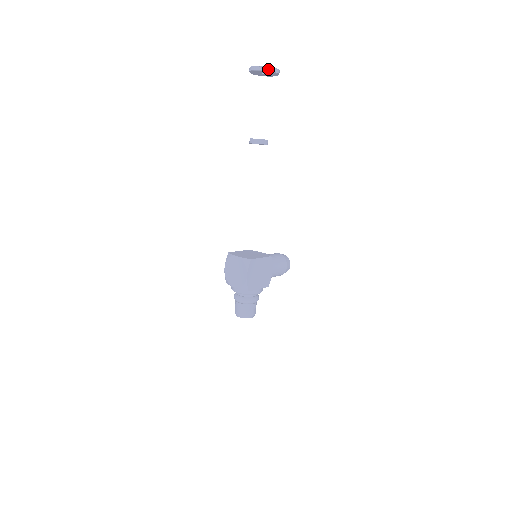
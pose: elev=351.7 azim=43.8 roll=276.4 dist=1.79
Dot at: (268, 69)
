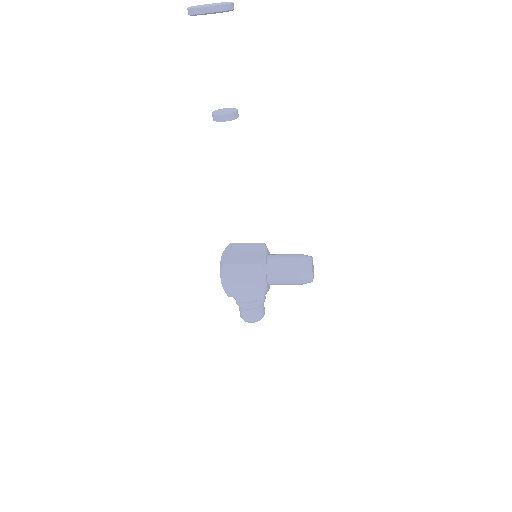
Dot at: (194, 12)
